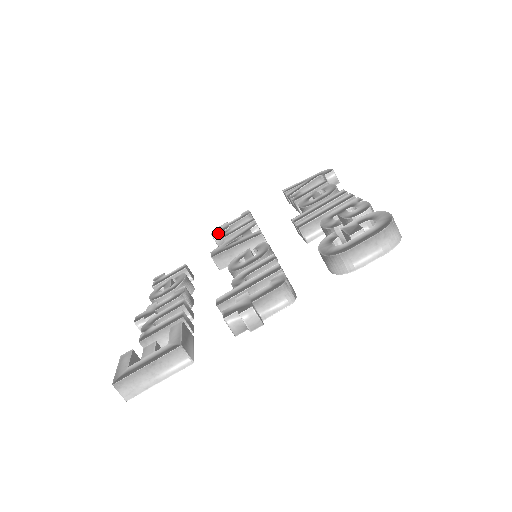
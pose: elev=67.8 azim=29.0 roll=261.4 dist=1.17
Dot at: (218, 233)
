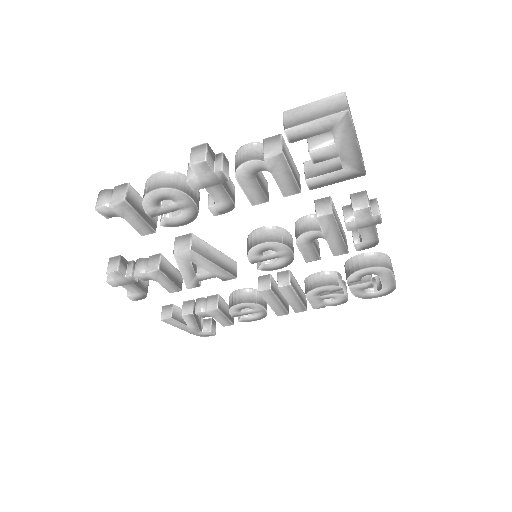
Dot at: (126, 260)
